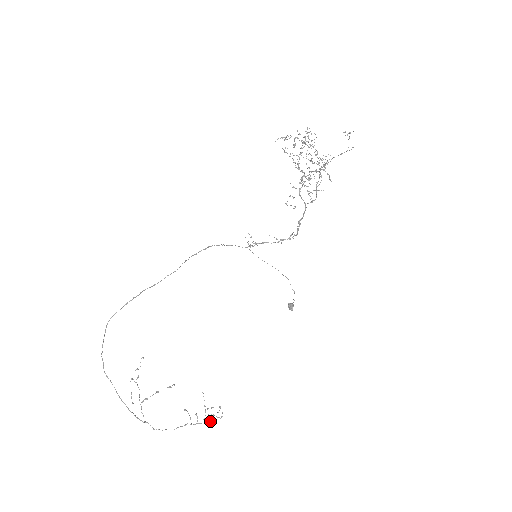
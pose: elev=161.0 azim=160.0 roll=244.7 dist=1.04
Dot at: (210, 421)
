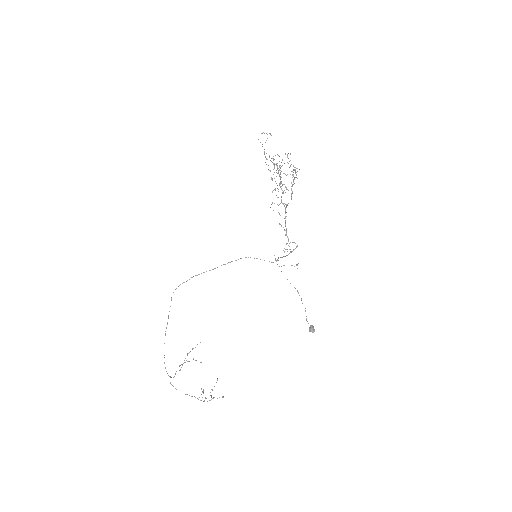
Dot at: occluded
